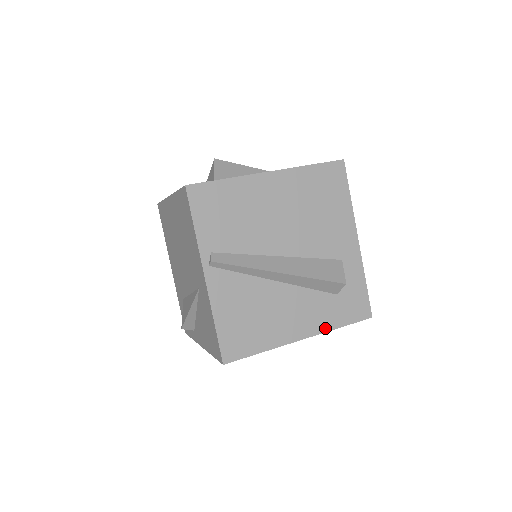
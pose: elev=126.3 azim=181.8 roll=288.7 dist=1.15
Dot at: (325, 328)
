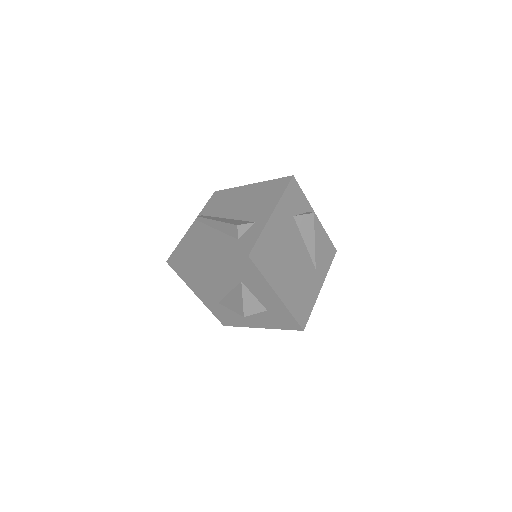
Dot at: (219, 256)
